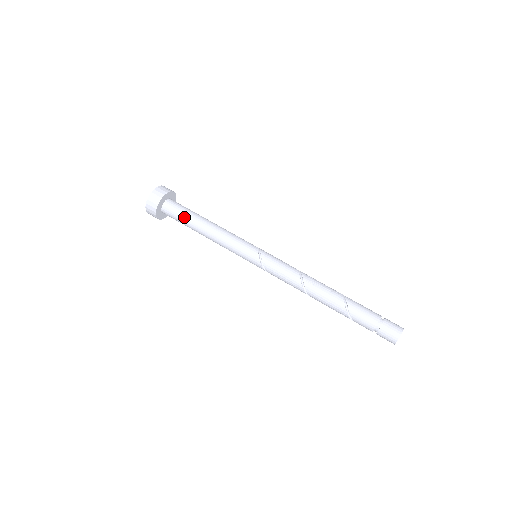
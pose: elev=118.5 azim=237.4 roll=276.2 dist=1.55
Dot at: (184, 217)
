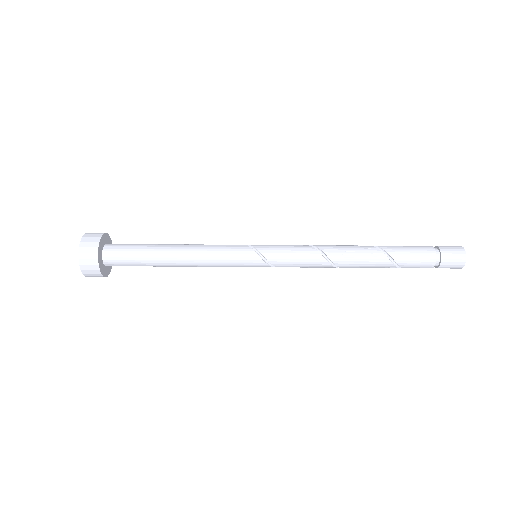
Dot at: (141, 262)
